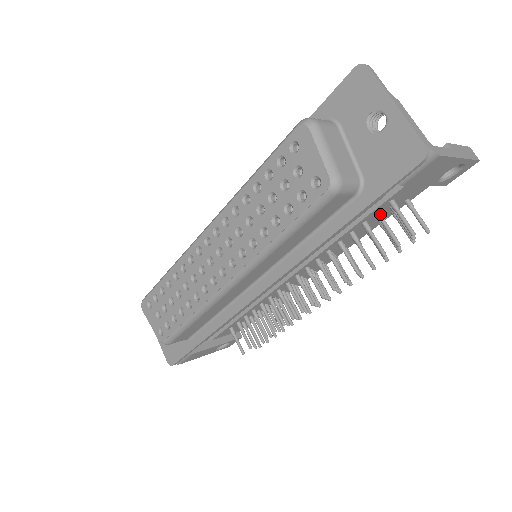
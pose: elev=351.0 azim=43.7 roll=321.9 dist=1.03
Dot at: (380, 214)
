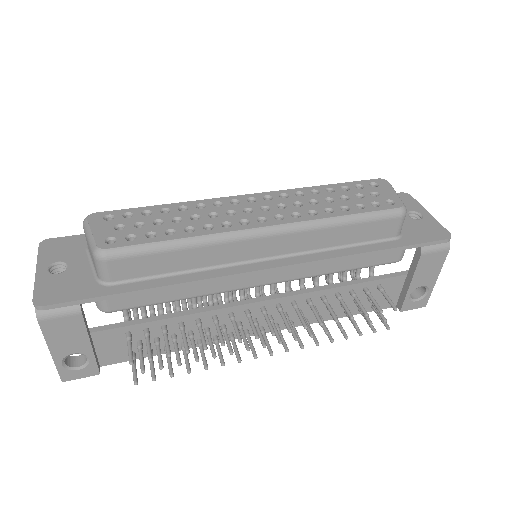
Dot at: (369, 289)
